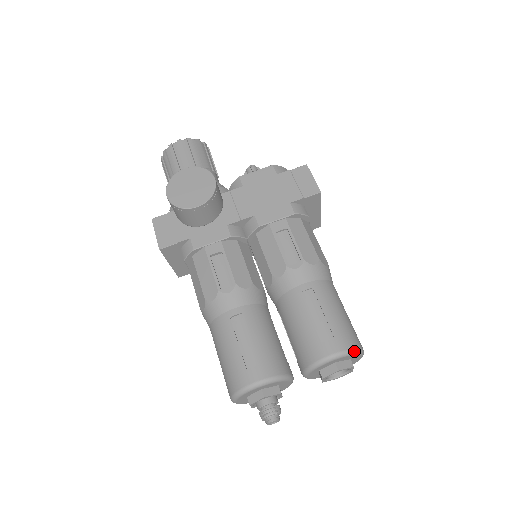
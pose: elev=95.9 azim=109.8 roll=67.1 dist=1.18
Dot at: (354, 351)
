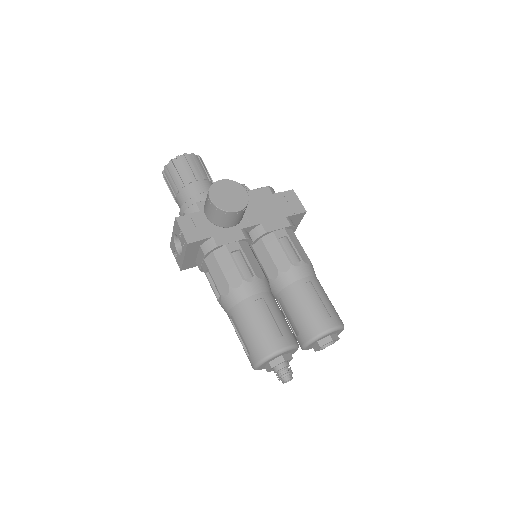
Dot at: (343, 326)
